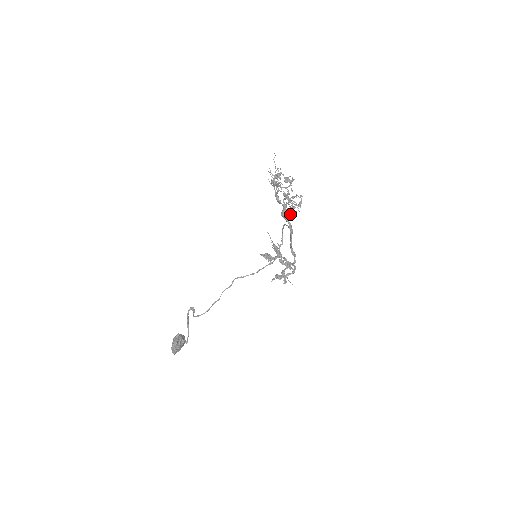
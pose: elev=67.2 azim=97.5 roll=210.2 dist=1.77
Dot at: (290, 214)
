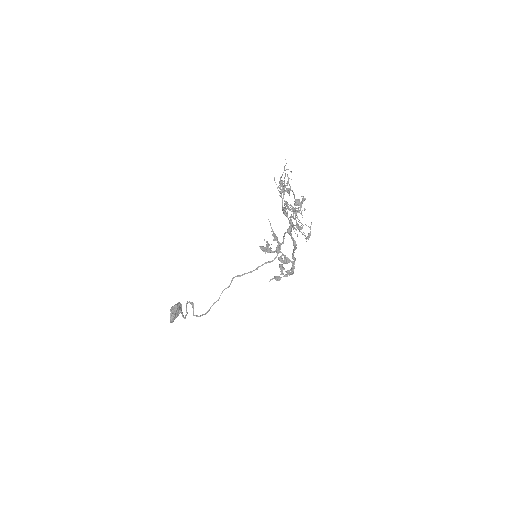
Dot at: occluded
